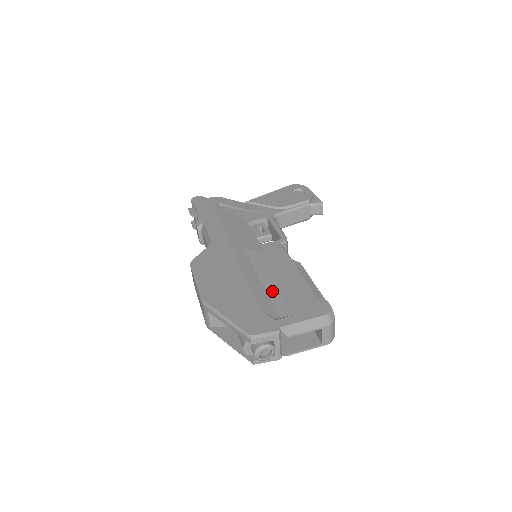
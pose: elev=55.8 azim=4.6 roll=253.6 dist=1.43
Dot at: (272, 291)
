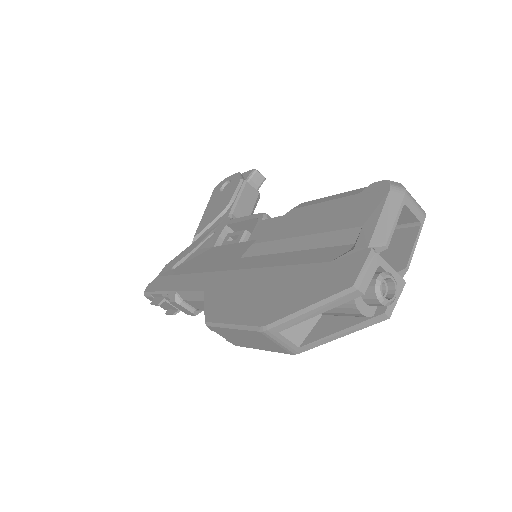
Dot at: (312, 242)
